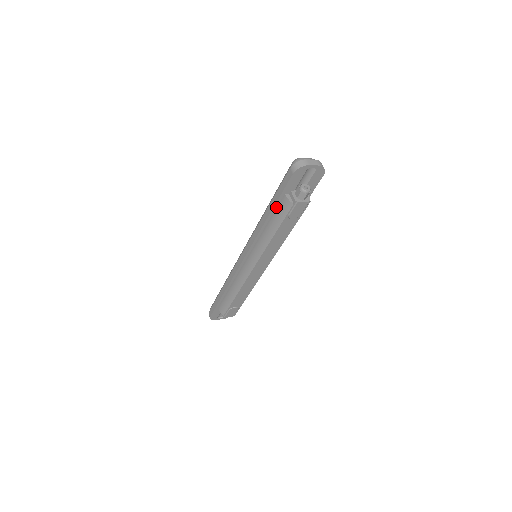
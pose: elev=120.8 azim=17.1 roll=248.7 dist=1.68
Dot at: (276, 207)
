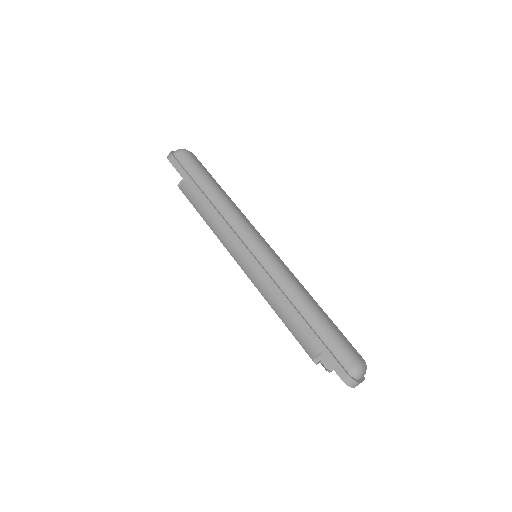
Dot at: (307, 333)
